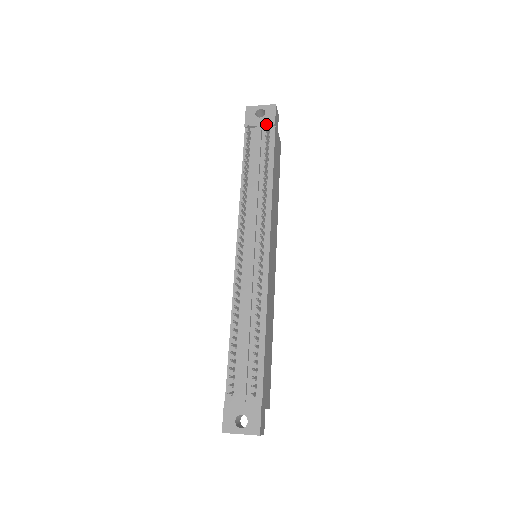
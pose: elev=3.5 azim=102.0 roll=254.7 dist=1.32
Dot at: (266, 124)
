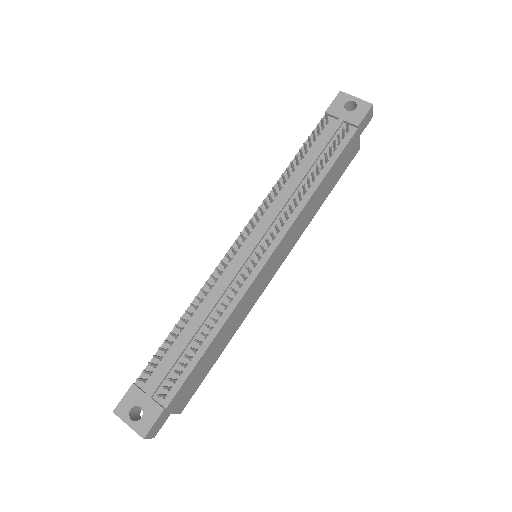
Dot at: (346, 121)
